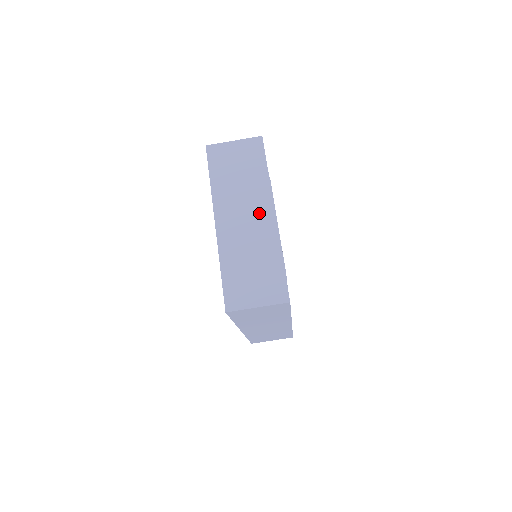
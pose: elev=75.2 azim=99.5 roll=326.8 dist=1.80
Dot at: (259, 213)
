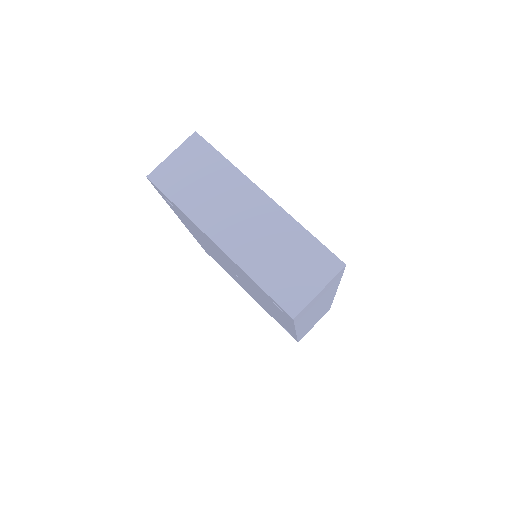
Dot at: (250, 204)
